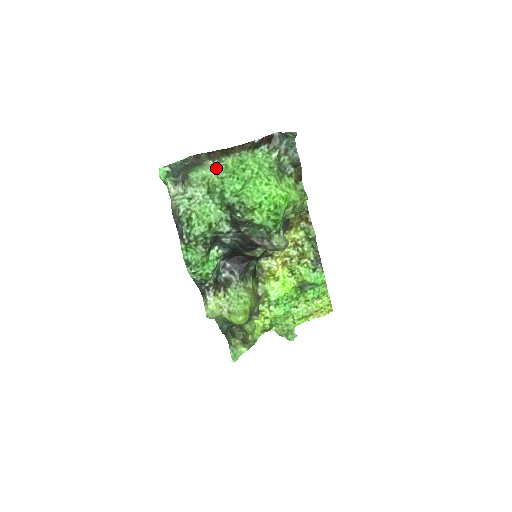
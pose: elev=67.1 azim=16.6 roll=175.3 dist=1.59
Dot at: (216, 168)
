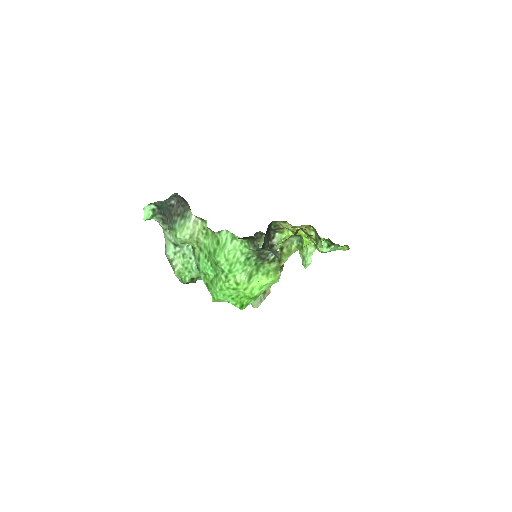
Dot at: (197, 231)
